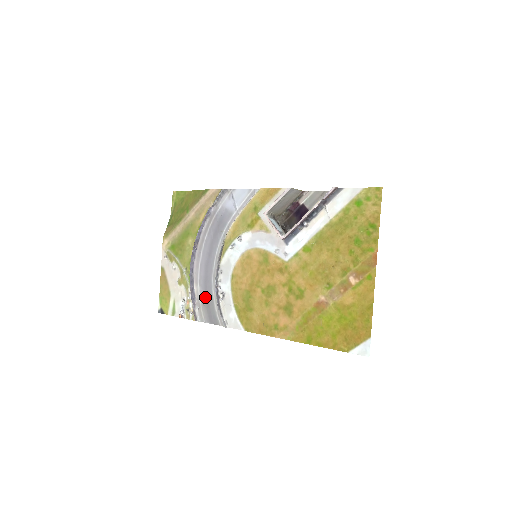
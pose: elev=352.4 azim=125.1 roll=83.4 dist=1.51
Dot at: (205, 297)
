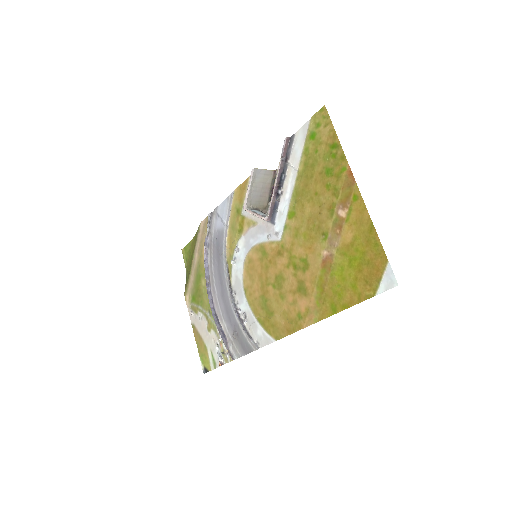
Dot at: (232, 329)
